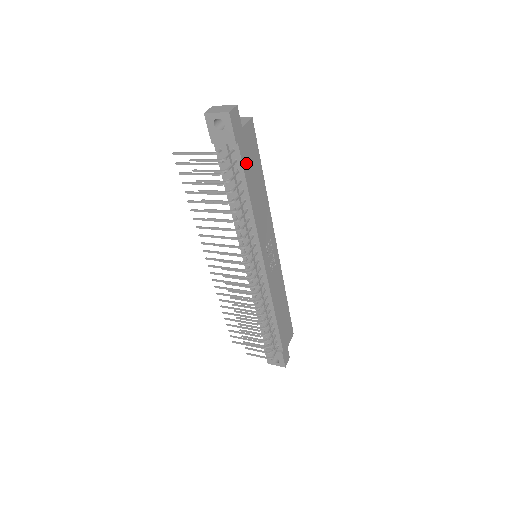
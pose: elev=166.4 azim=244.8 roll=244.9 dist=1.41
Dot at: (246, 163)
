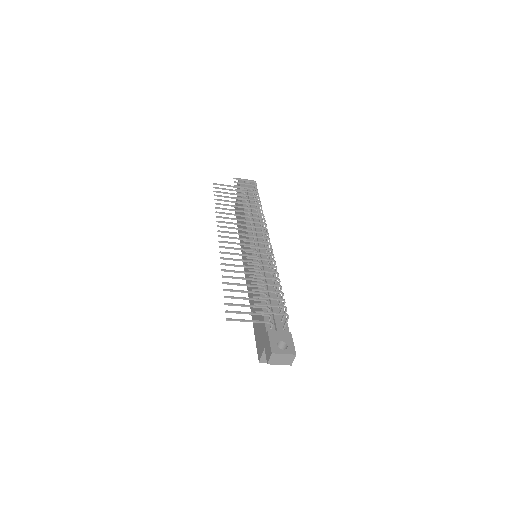
Dot at: occluded
